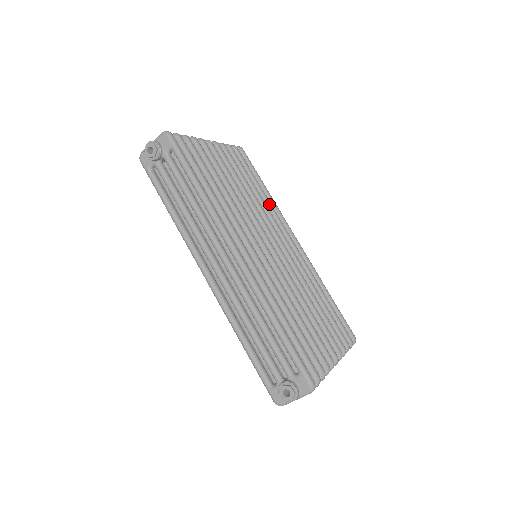
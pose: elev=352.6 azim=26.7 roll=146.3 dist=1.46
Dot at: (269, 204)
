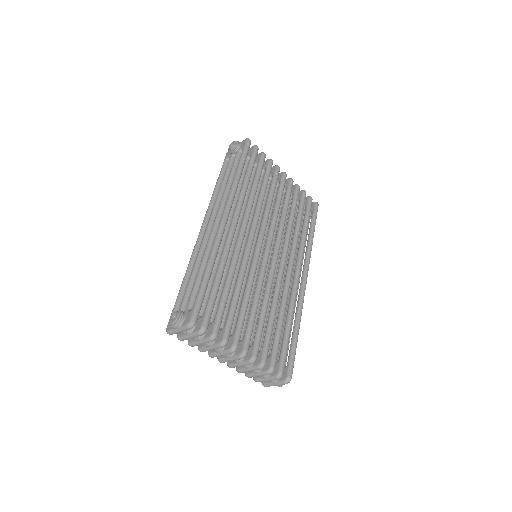
Dot at: (303, 242)
